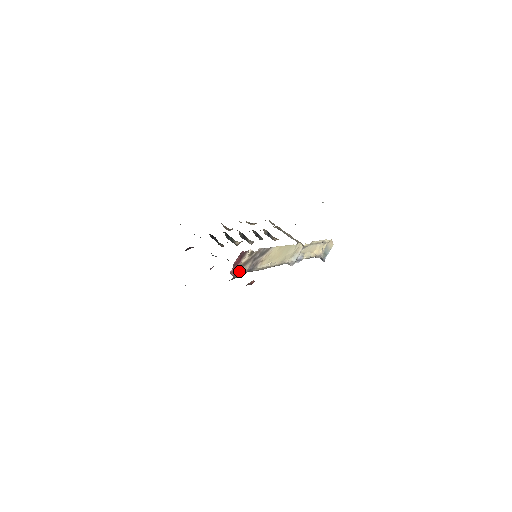
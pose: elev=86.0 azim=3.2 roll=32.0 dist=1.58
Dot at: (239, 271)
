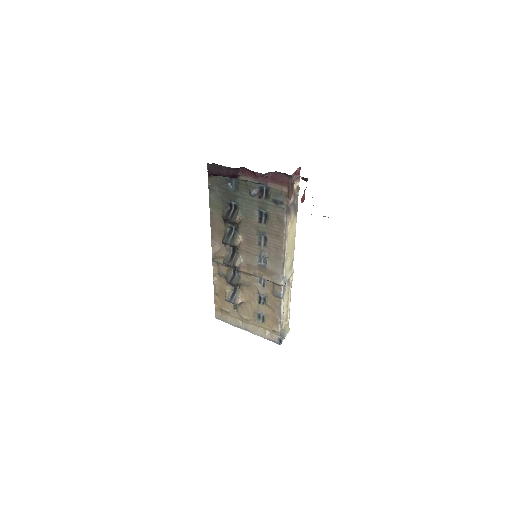
Dot at: occluded
